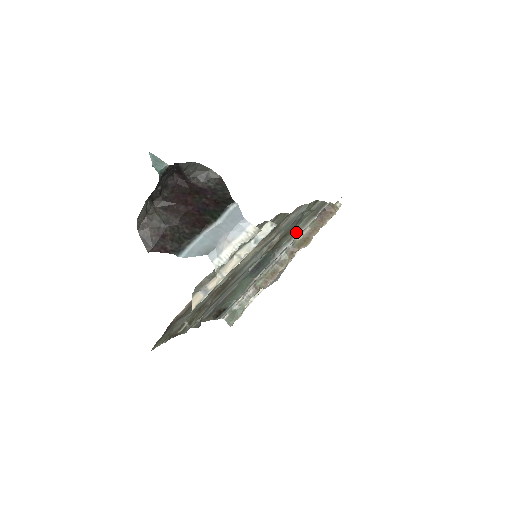
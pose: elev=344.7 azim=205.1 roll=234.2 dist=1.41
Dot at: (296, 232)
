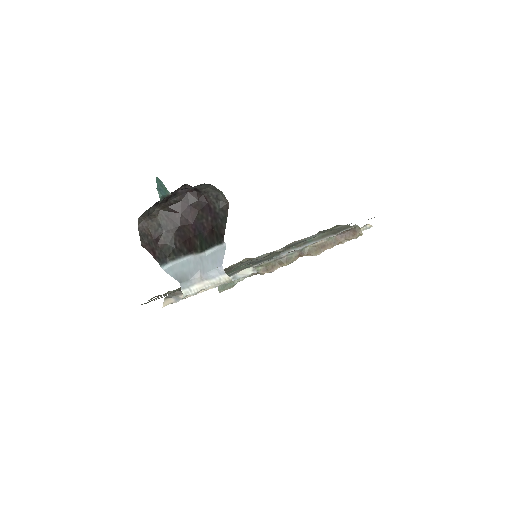
Dot at: (309, 241)
